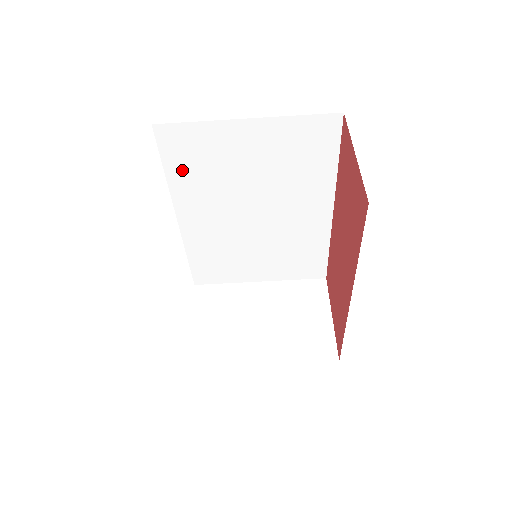
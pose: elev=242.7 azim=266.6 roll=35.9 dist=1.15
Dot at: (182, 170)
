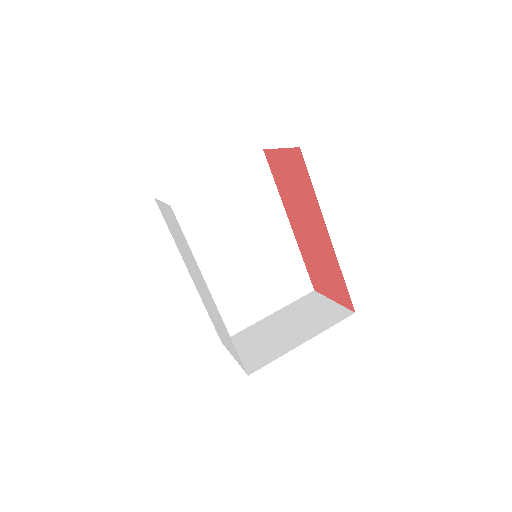
Dot at: (182, 227)
